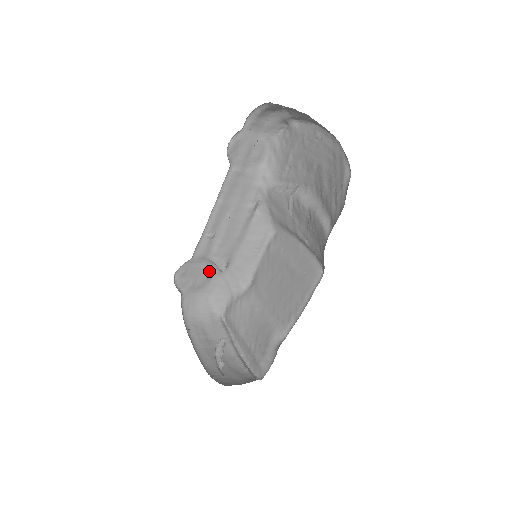
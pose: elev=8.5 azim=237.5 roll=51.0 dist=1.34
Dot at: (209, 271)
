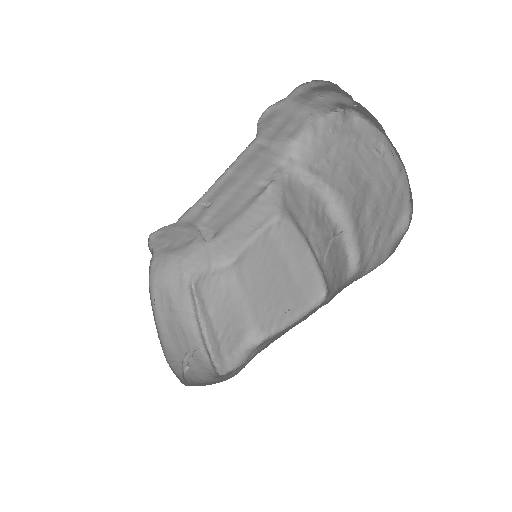
Dot at: (191, 236)
